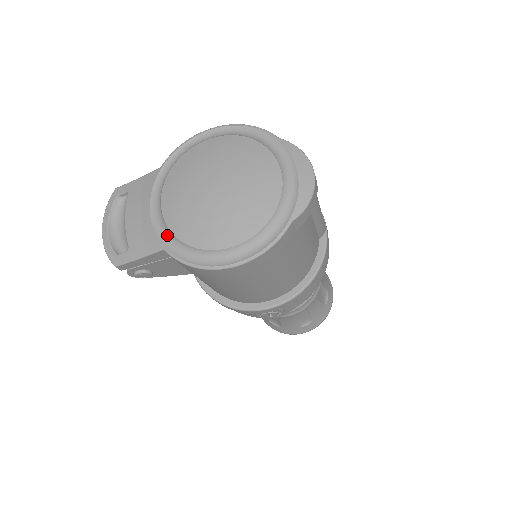
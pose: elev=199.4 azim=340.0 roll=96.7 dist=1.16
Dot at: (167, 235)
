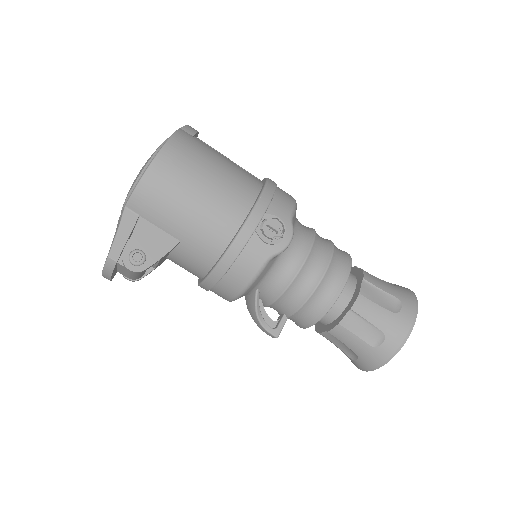
Dot at: occluded
